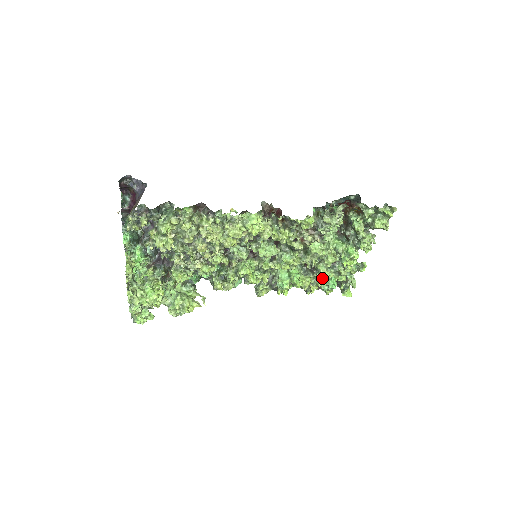
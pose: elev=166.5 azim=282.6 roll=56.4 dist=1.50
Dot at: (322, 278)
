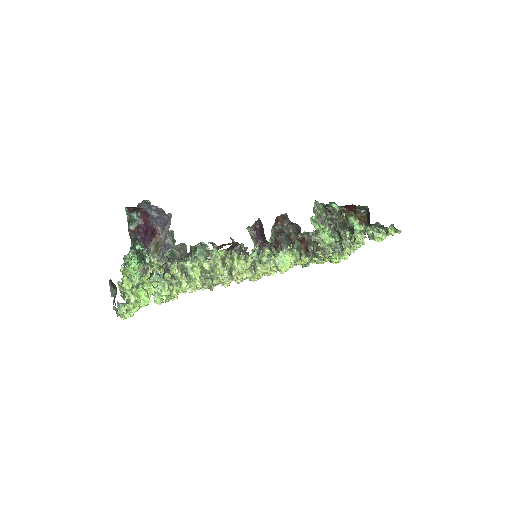
Dot at: occluded
